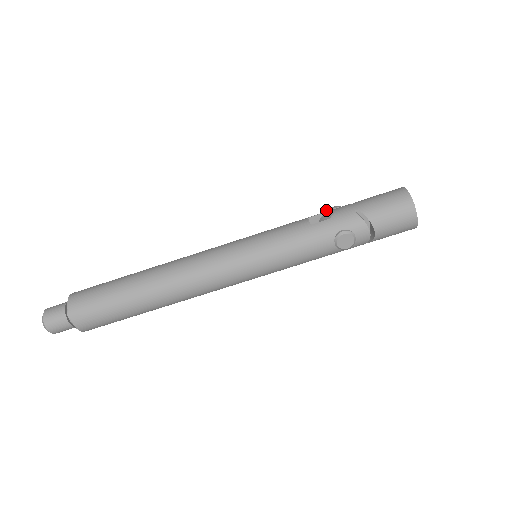
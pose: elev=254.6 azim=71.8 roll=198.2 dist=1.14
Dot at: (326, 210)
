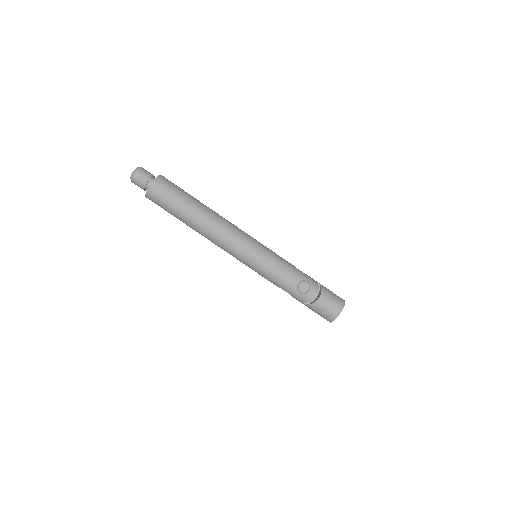
Dot at: occluded
